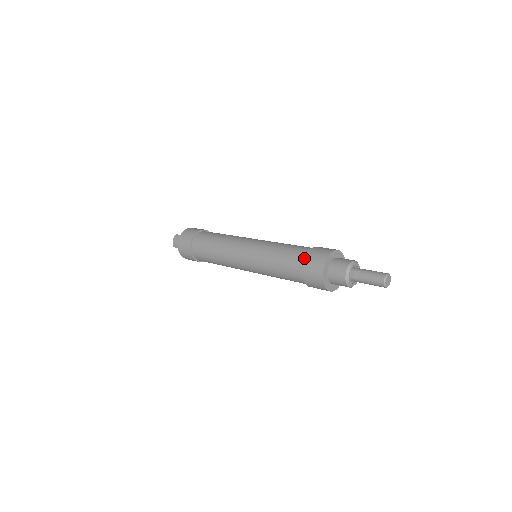
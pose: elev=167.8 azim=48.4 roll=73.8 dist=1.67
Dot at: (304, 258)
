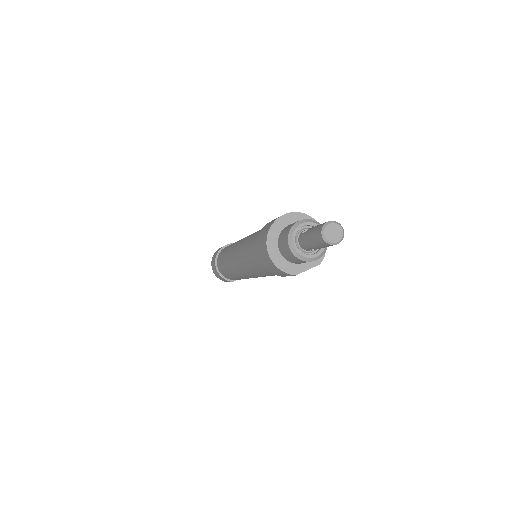
Dot at: occluded
